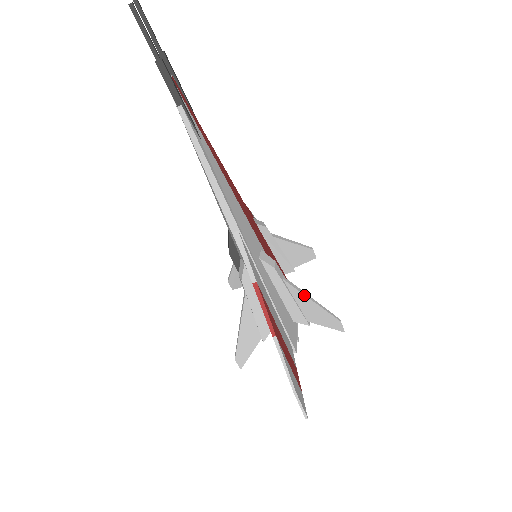
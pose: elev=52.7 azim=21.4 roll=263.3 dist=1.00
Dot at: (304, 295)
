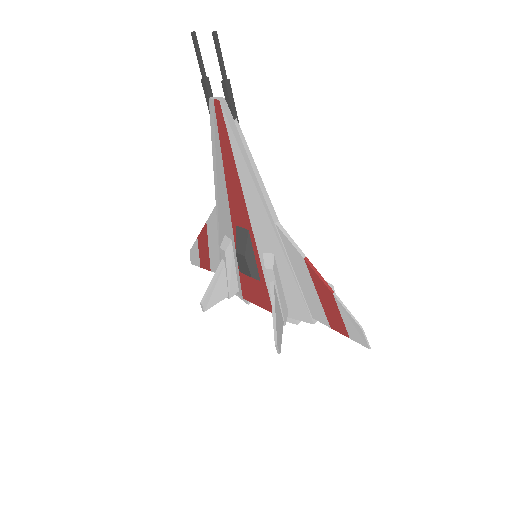
Dot at: occluded
